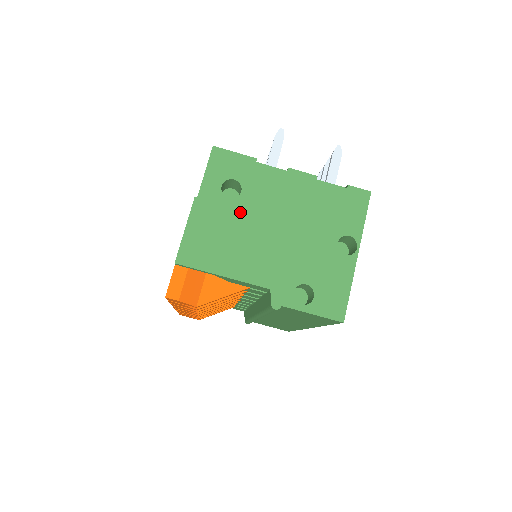
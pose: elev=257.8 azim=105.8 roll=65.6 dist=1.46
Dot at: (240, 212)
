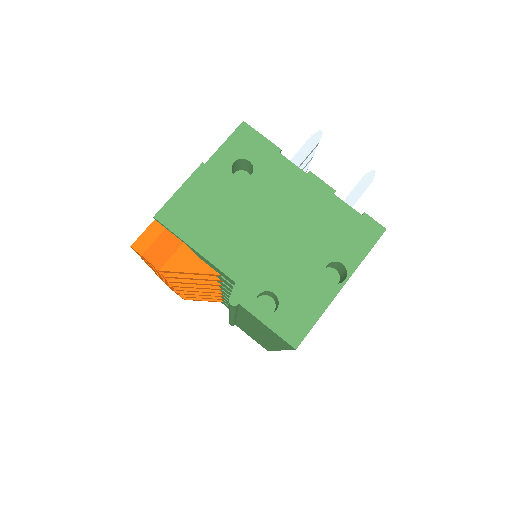
Dot at: (240, 194)
